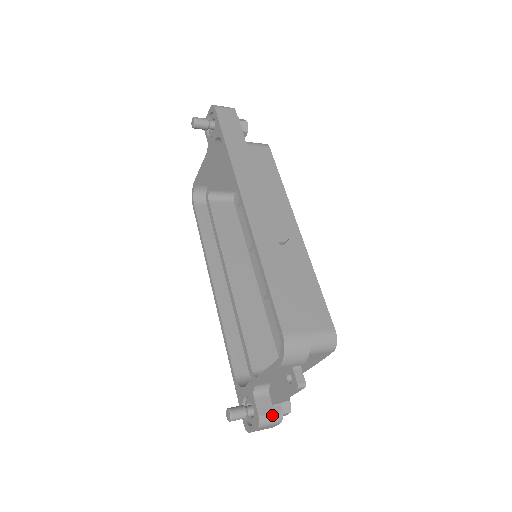
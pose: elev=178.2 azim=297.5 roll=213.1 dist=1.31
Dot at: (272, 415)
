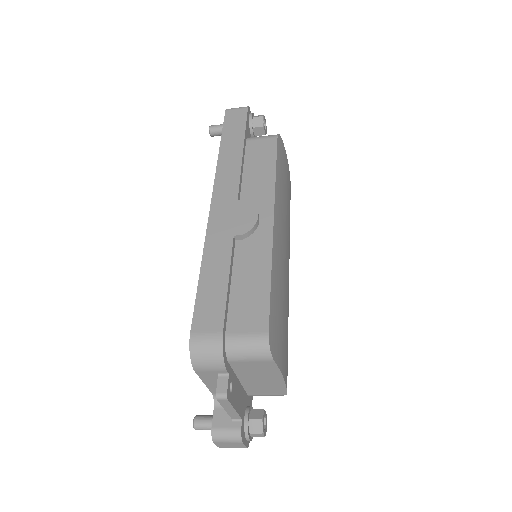
Dot at: (228, 430)
